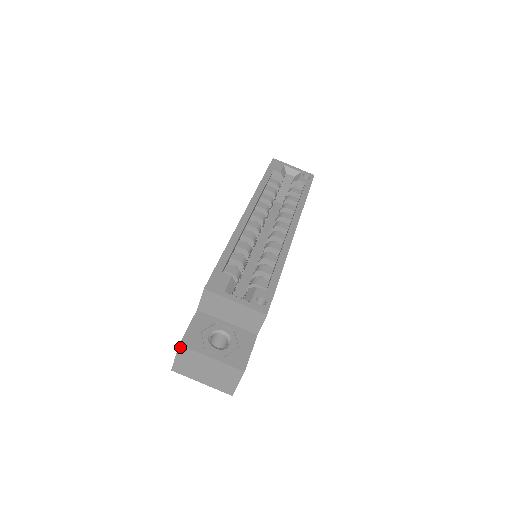
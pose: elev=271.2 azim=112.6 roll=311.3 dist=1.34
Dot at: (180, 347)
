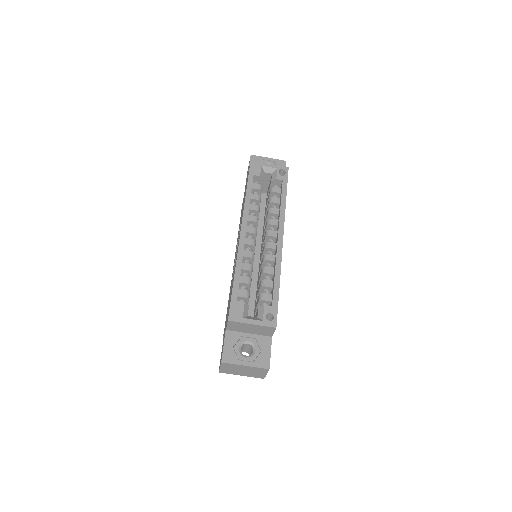
Dot at: (222, 363)
